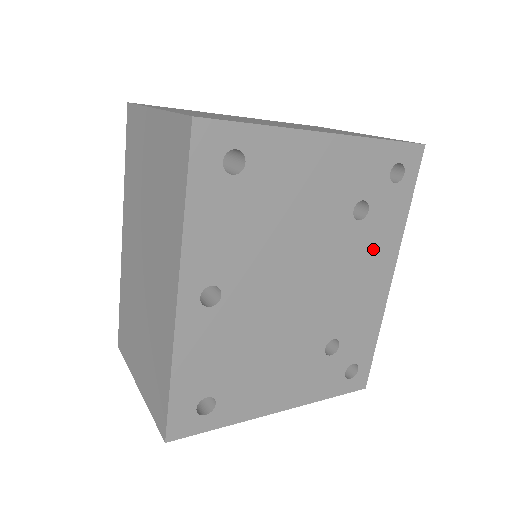
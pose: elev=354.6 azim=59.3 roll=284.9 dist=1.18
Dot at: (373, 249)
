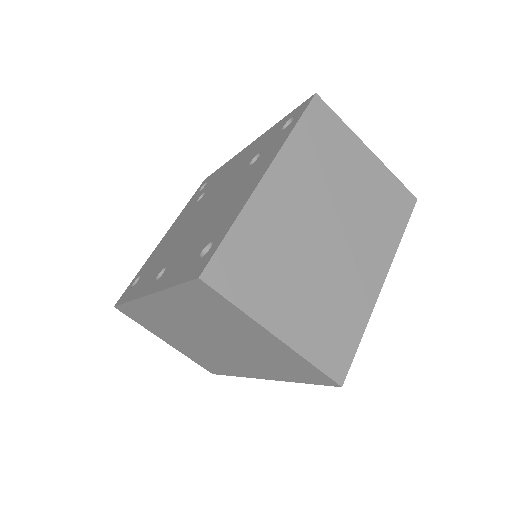
Dot at: occluded
